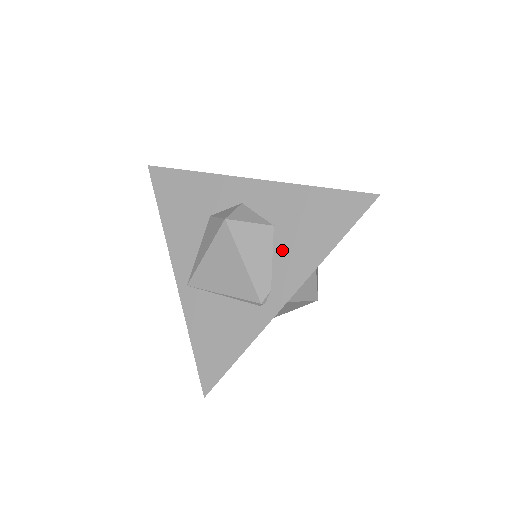
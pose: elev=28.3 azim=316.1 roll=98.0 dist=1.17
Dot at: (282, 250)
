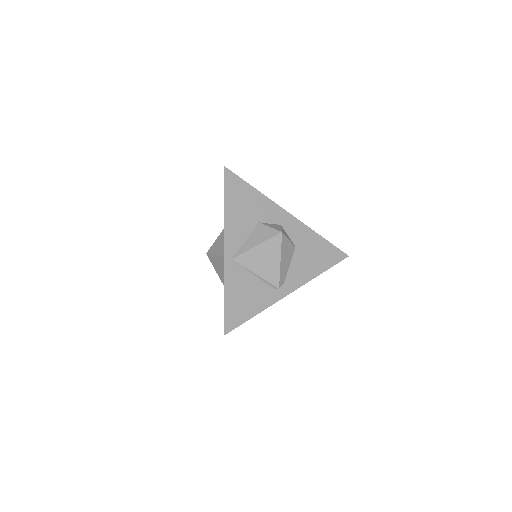
Dot at: (296, 263)
